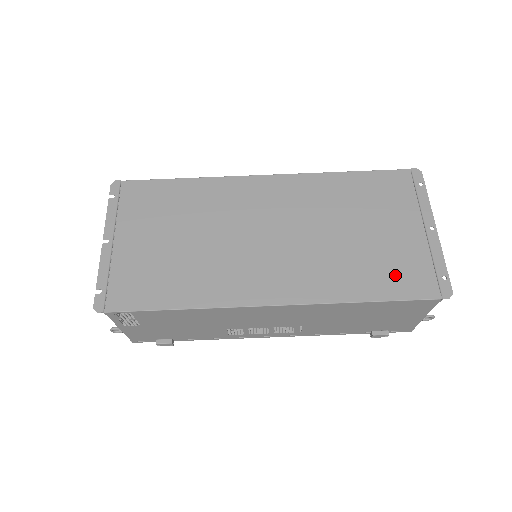
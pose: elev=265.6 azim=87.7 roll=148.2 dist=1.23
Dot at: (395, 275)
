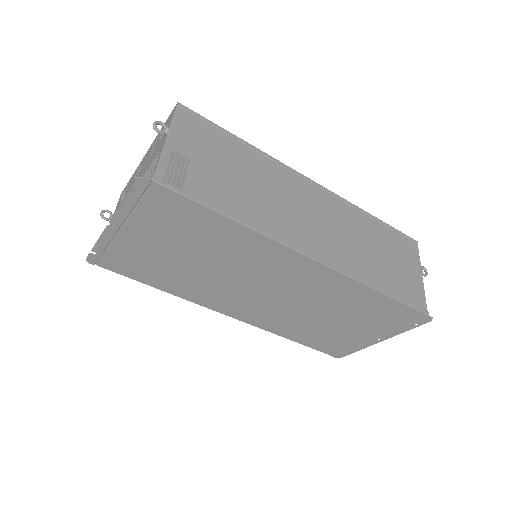
Dot at: (322, 341)
